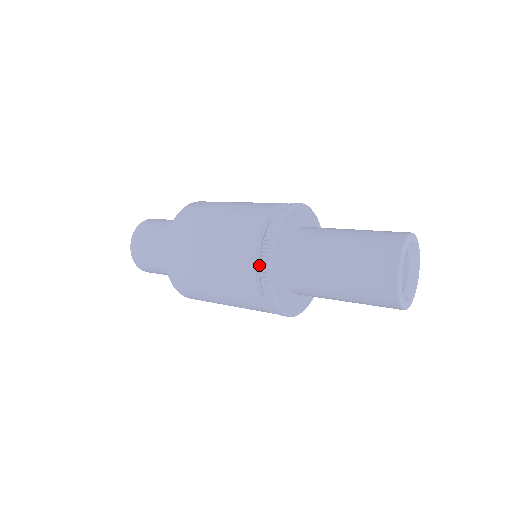
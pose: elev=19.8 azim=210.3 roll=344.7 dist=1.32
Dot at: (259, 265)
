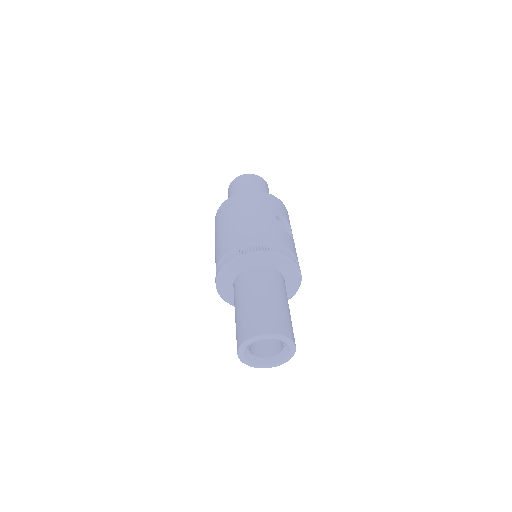
Dot at: occluded
